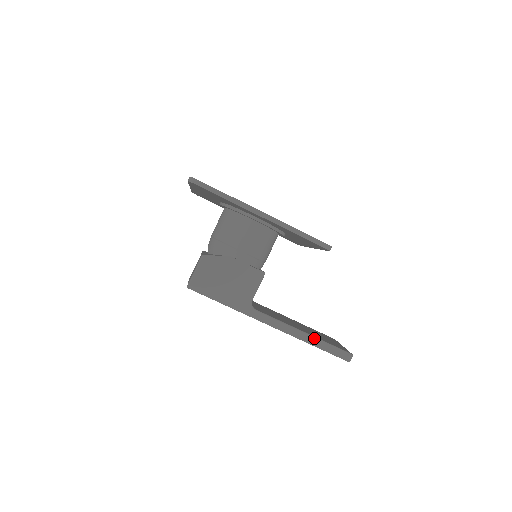
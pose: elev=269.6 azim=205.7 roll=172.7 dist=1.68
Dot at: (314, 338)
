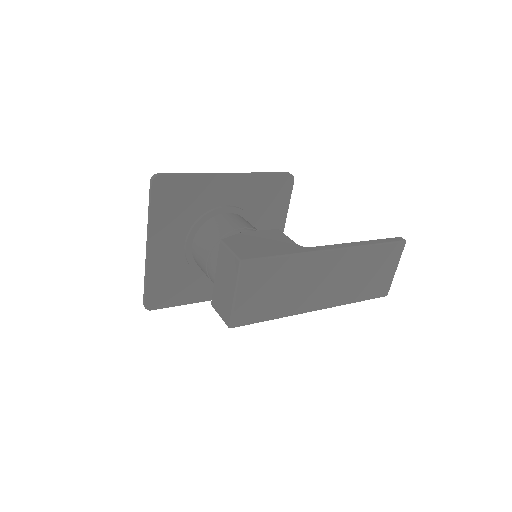
Dot at: (367, 241)
